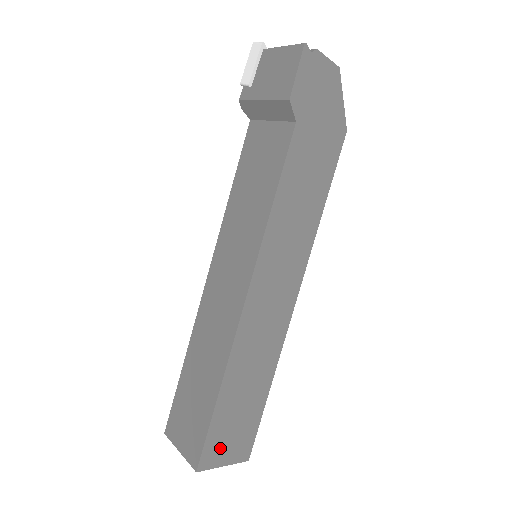
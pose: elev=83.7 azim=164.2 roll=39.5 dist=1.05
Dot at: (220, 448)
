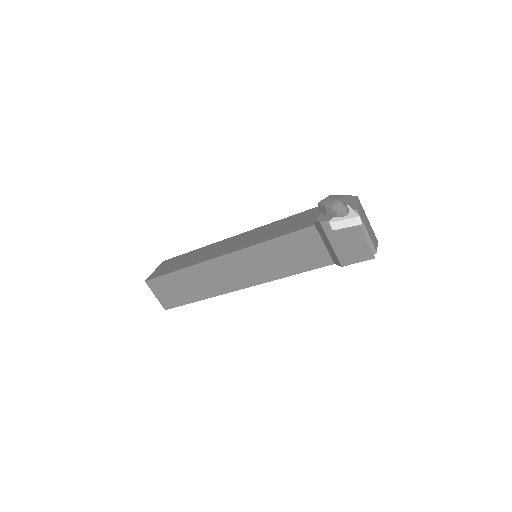
Dot at: occluded
